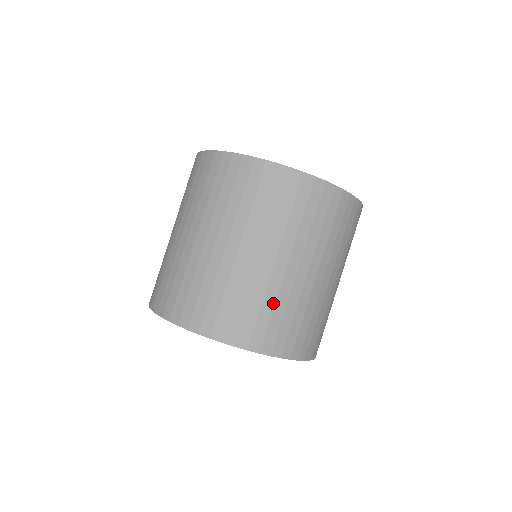
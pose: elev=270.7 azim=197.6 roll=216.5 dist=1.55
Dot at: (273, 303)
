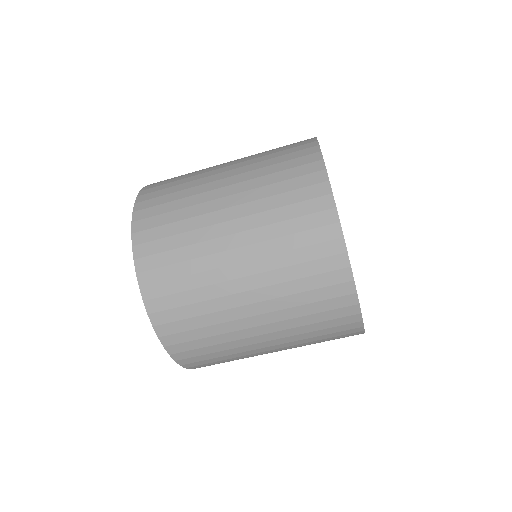
Dot at: (190, 257)
